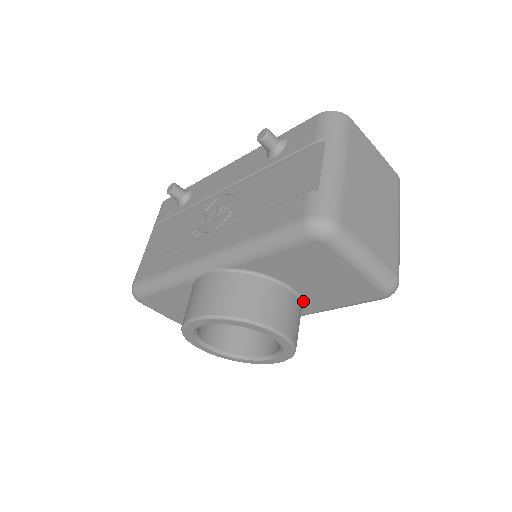
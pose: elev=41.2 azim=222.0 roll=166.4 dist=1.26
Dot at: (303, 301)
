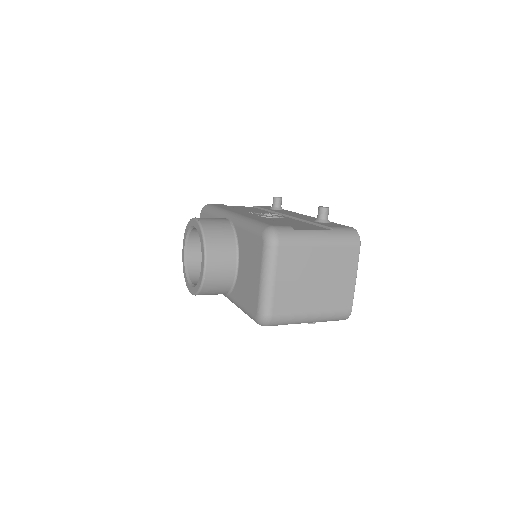
Dot at: (235, 283)
